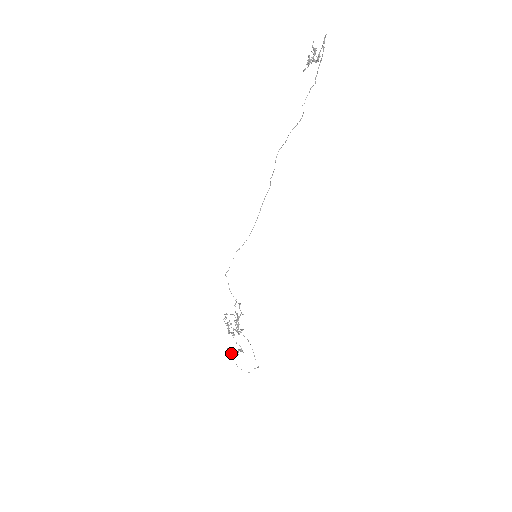
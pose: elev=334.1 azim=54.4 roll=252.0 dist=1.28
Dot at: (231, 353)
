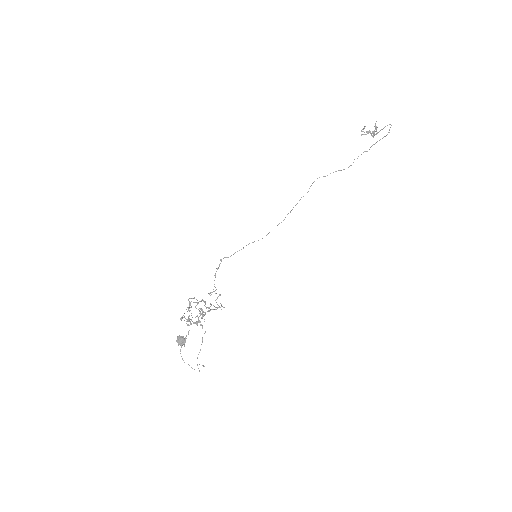
Dot at: (183, 342)
